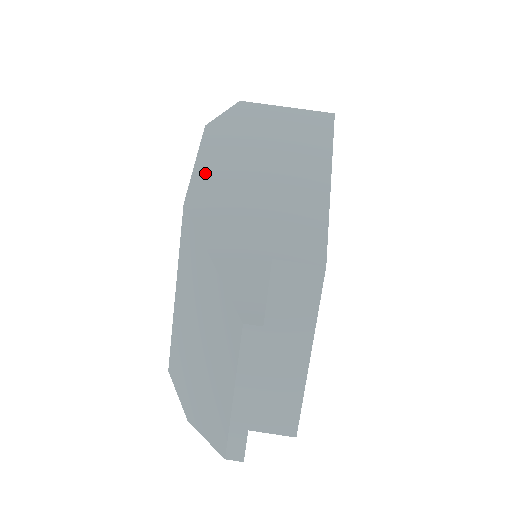
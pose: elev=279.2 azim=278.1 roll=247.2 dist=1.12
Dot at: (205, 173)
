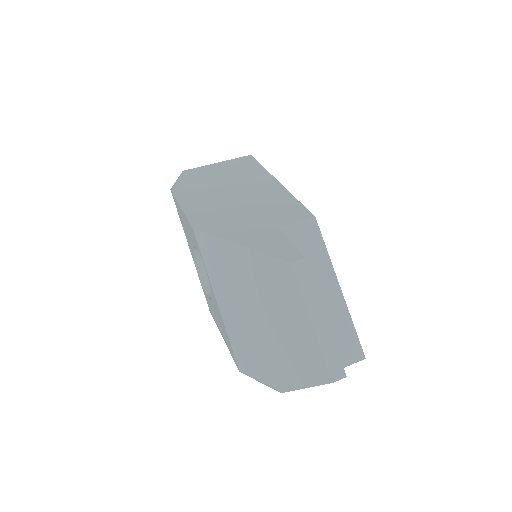
Dot at: (193, 209)
